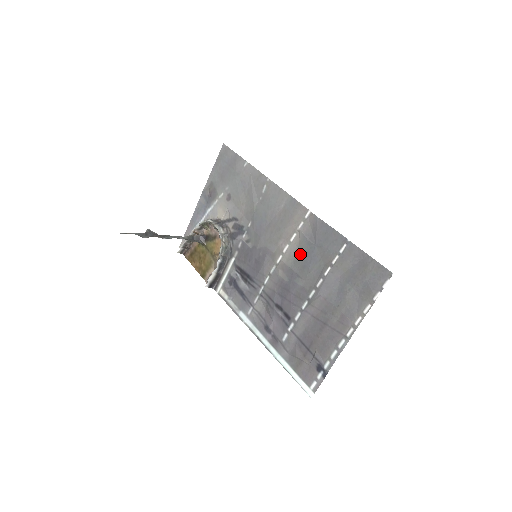
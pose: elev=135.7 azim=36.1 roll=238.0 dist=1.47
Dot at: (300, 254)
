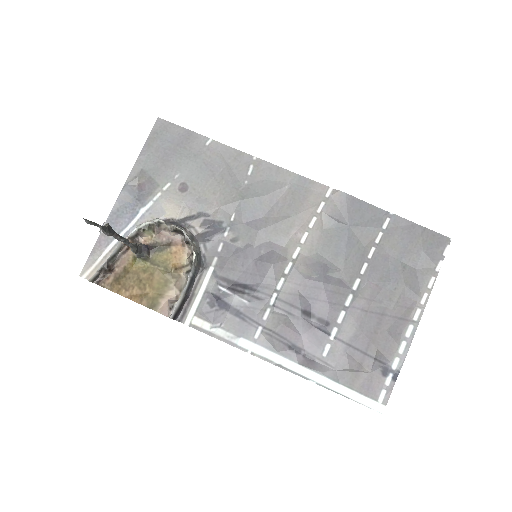
Dot at: (328, 240)
